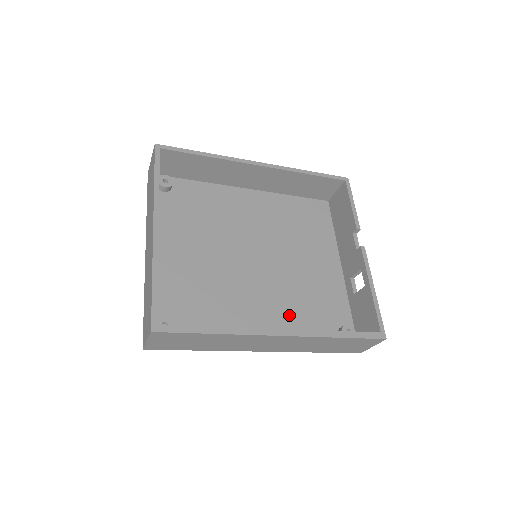
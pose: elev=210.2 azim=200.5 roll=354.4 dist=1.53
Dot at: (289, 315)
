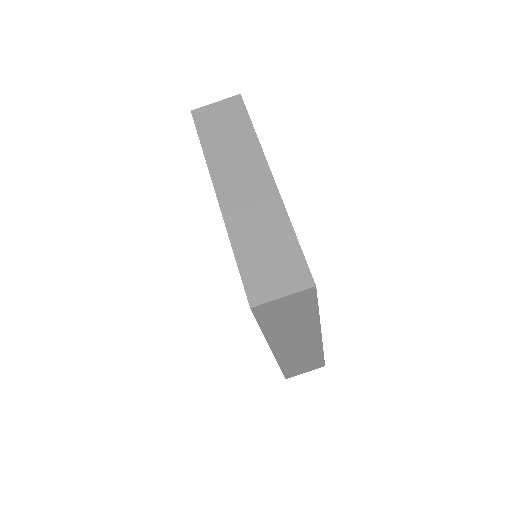
Dot at: occluded
